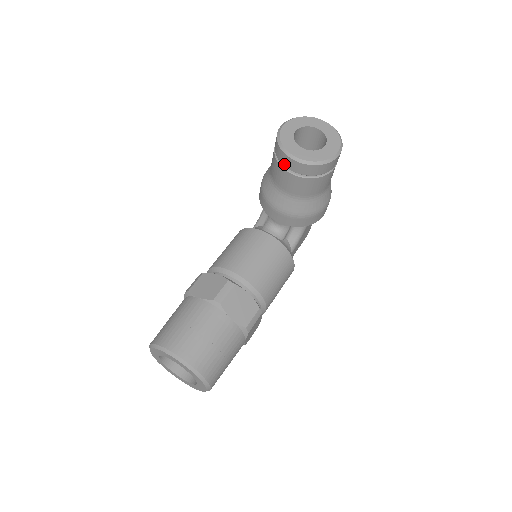
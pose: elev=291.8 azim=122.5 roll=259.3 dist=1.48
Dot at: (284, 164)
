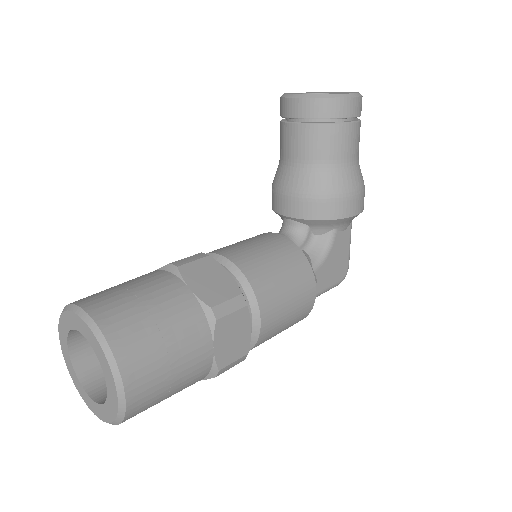
Dot at: (287, 115)
